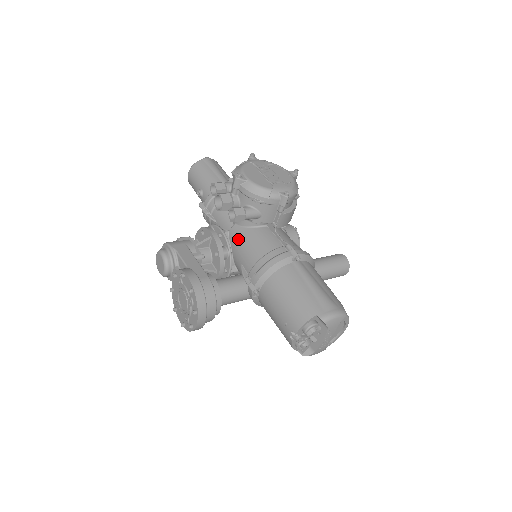
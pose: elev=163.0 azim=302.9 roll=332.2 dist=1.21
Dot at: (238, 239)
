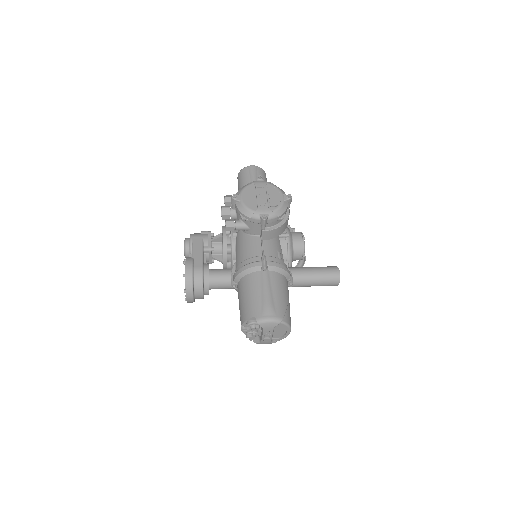
Dot at: (238, 242)
